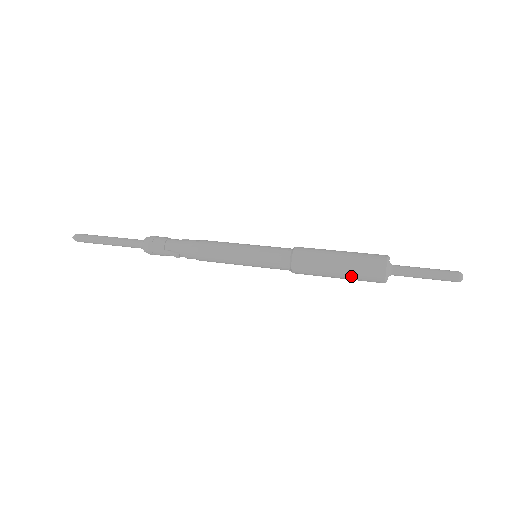
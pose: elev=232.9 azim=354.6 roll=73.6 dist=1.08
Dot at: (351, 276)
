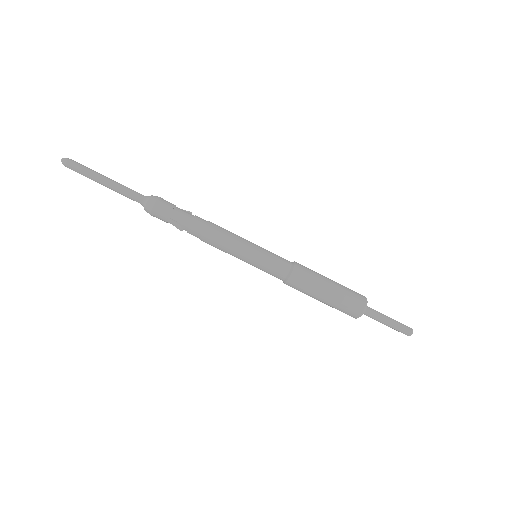
Dot at: (333, 305)
